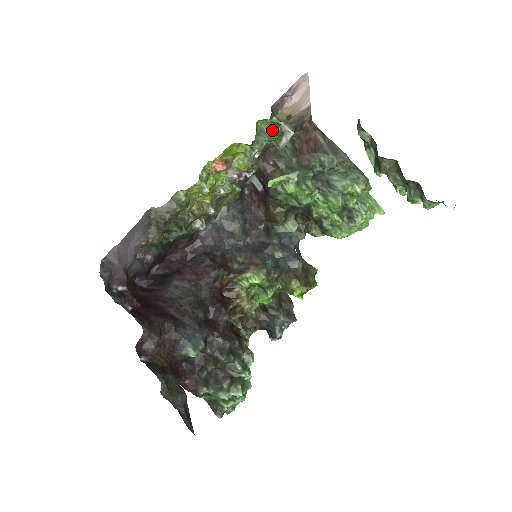
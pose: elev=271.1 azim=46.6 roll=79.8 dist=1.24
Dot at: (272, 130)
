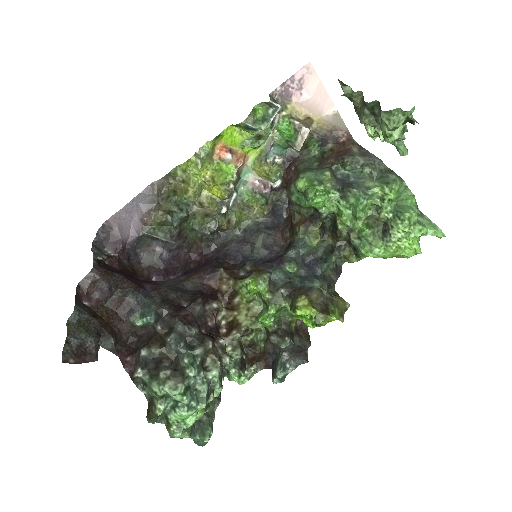
Dot at: (271, 114)
